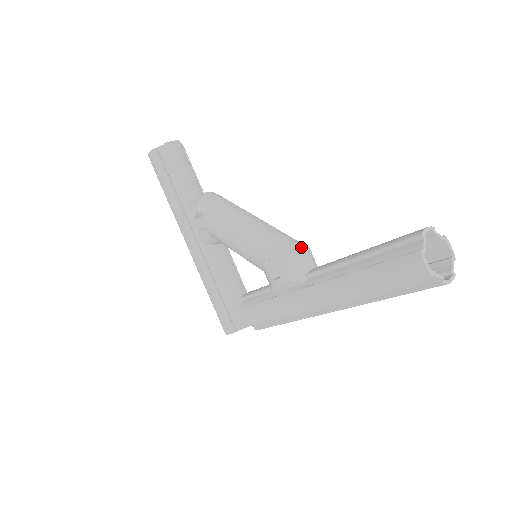
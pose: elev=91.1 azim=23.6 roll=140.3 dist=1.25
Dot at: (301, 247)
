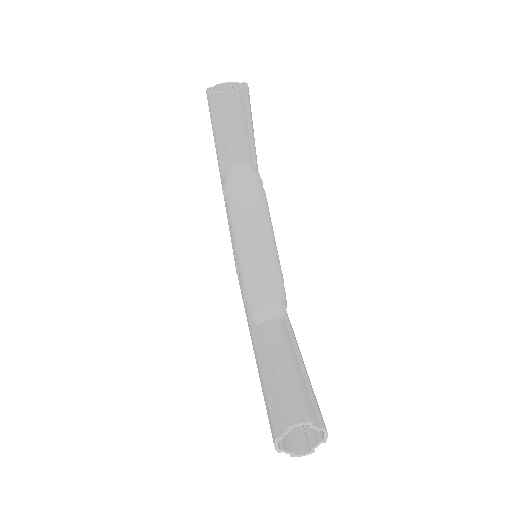
Dot at: (268, 300)
